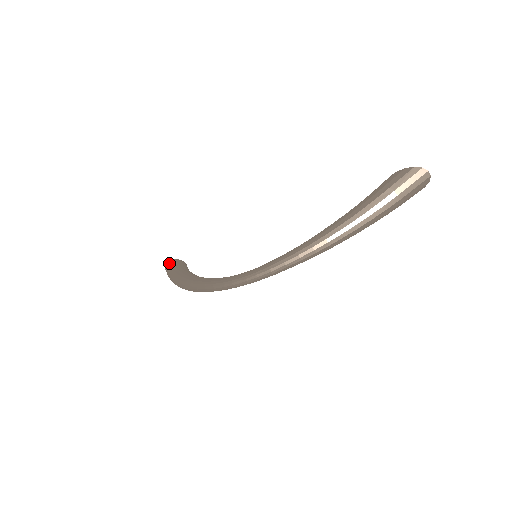
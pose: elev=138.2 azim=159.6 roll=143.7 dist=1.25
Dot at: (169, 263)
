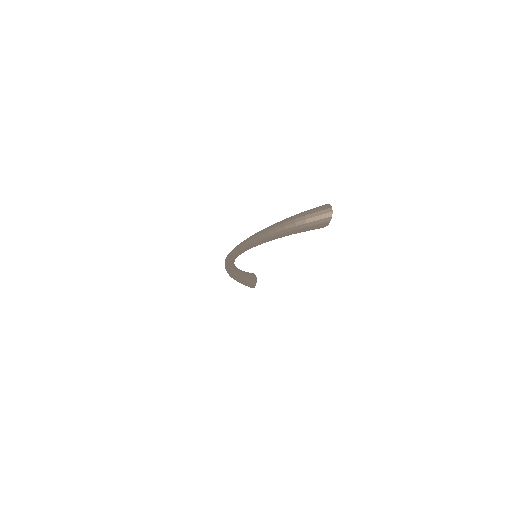
Dot at: occluded
